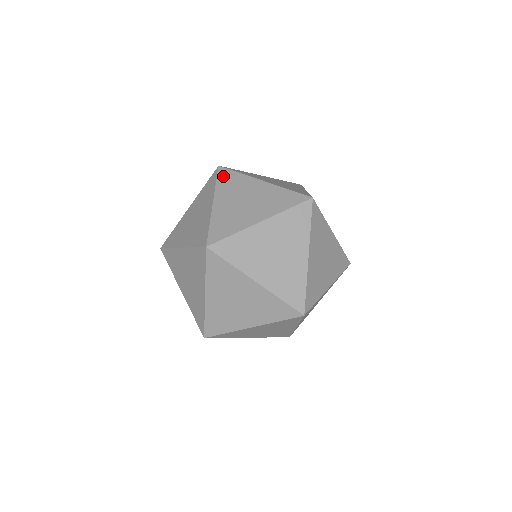
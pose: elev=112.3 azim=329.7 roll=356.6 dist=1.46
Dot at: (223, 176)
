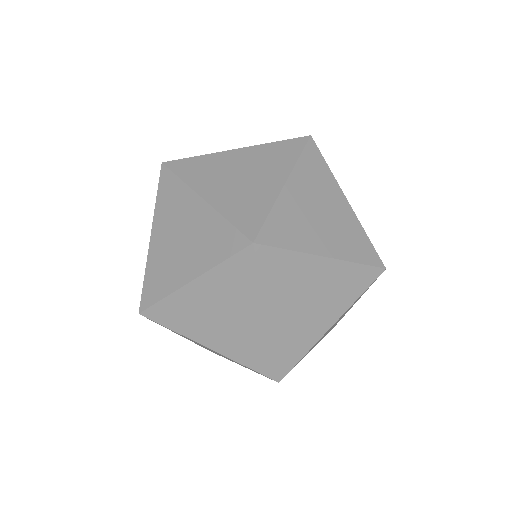
Dot at: occluded
